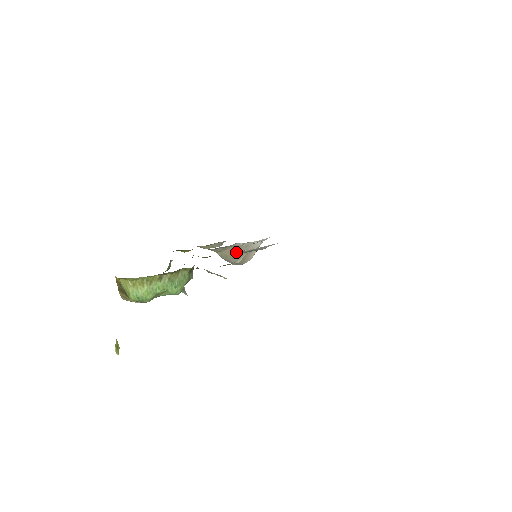
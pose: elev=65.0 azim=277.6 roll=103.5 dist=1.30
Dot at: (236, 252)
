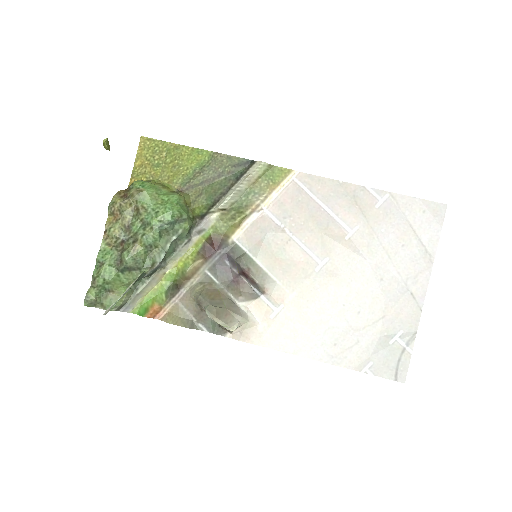
Dot at: (235, 256)
